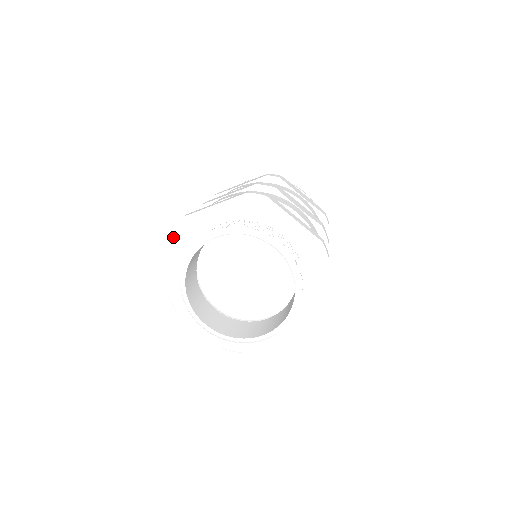
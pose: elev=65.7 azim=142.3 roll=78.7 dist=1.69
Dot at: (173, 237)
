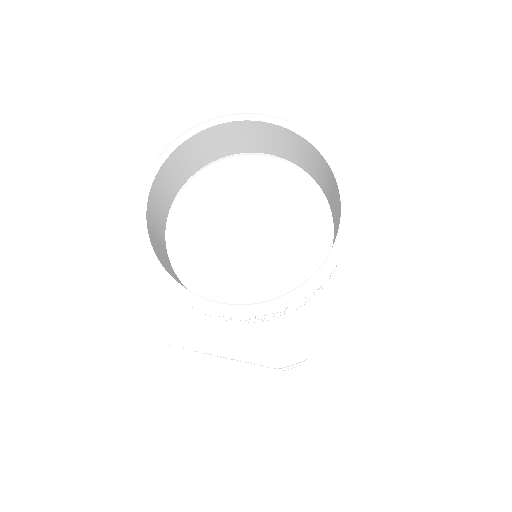
Dot at: (189, 119)
